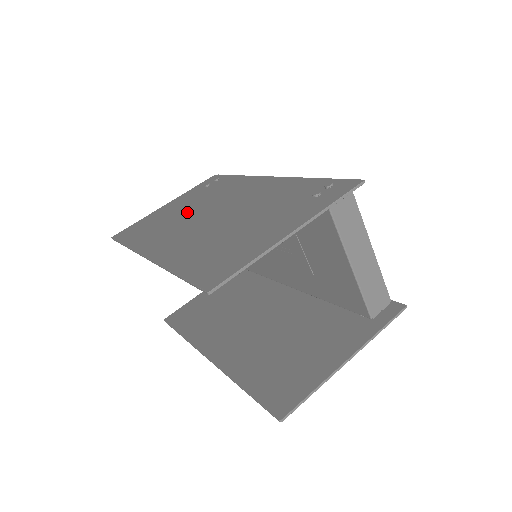
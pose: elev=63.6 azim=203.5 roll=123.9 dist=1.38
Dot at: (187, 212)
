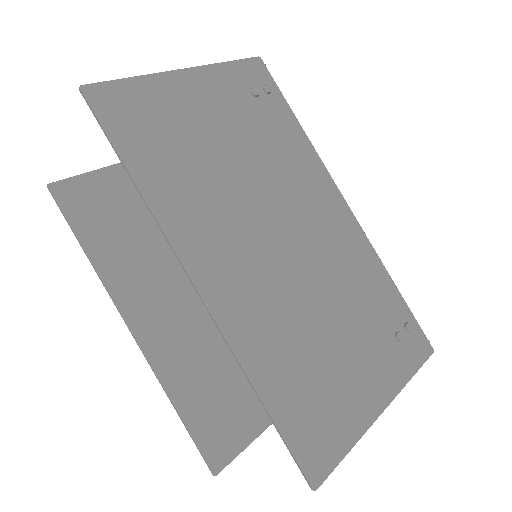
Dot at: (238, 172)
